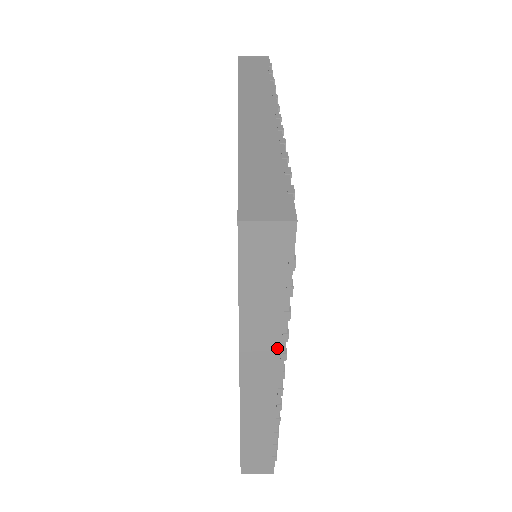
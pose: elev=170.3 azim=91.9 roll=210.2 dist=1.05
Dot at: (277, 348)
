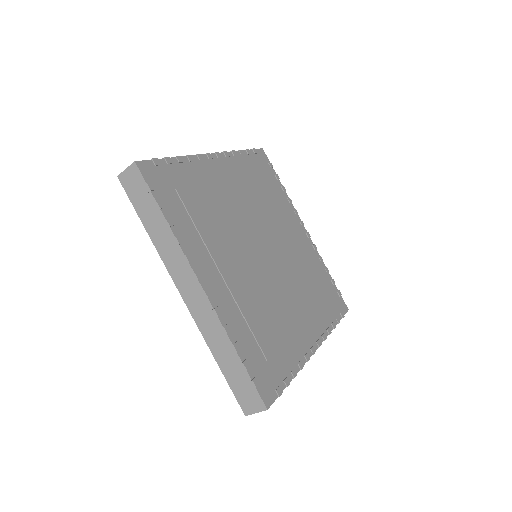
Dot at: (179, 253)
